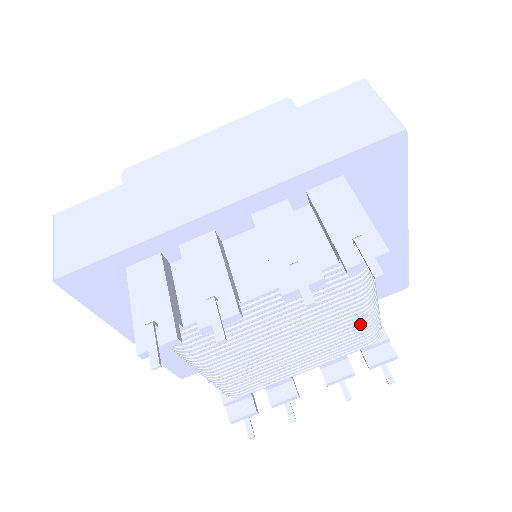
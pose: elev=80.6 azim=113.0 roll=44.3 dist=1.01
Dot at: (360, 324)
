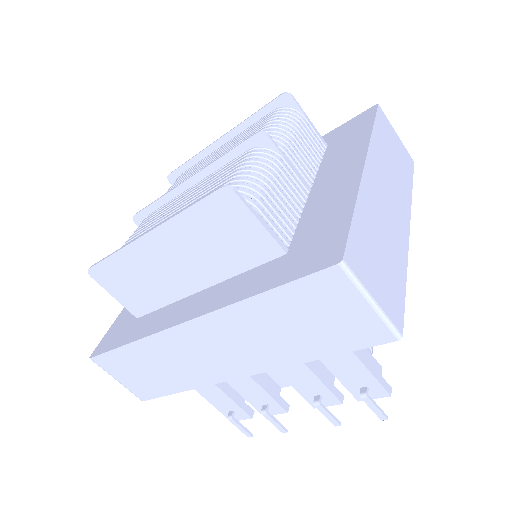
Dot at: occluded
